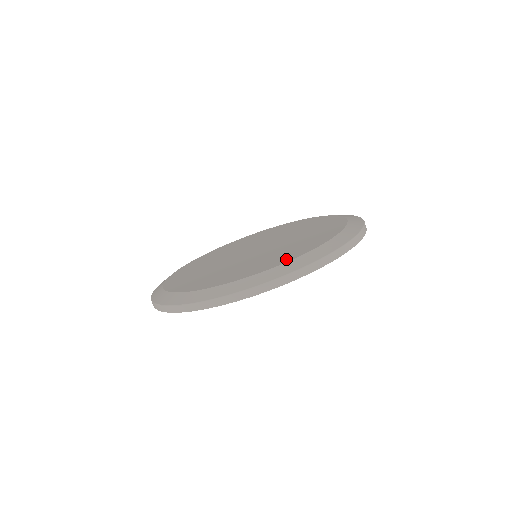
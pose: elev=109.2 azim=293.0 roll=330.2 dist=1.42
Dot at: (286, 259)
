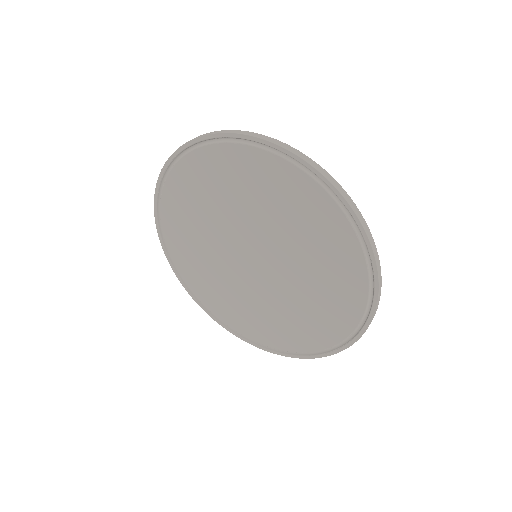
Dot at: occluded
